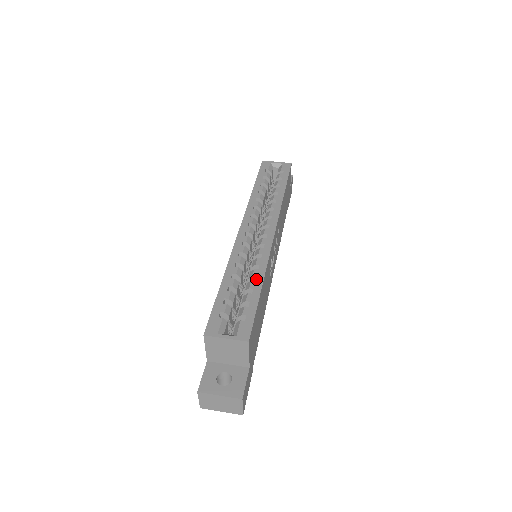
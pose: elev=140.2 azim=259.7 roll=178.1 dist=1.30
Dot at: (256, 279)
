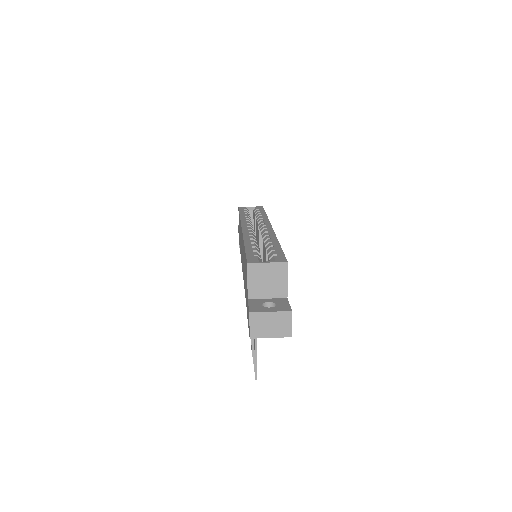
Dot at: (272, 242)
